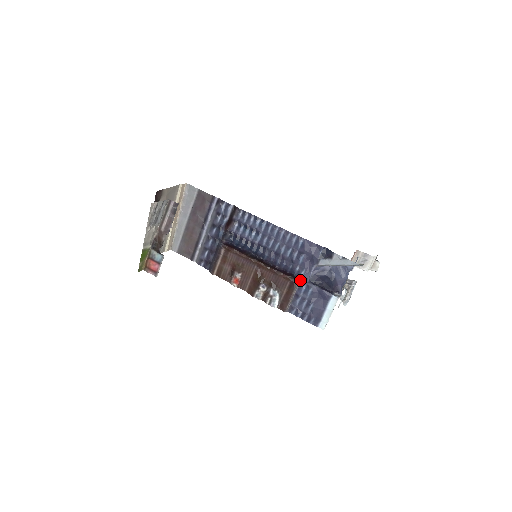
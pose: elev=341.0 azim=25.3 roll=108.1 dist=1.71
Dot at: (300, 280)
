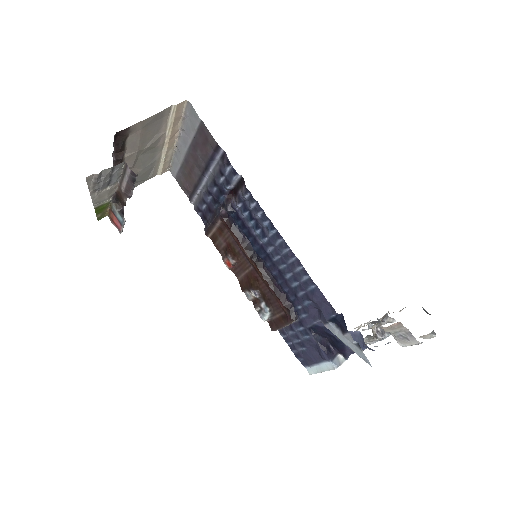
Dot at: (299, 318)
